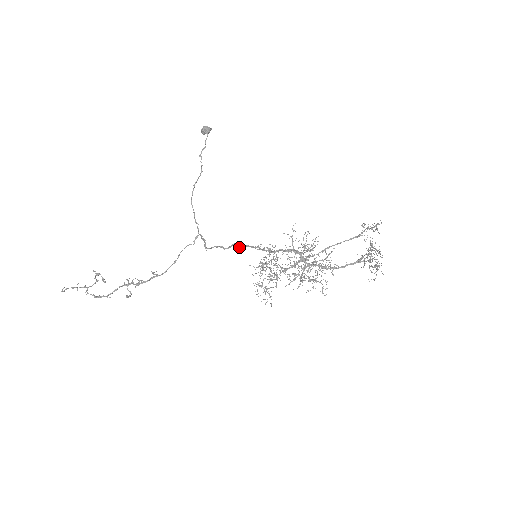
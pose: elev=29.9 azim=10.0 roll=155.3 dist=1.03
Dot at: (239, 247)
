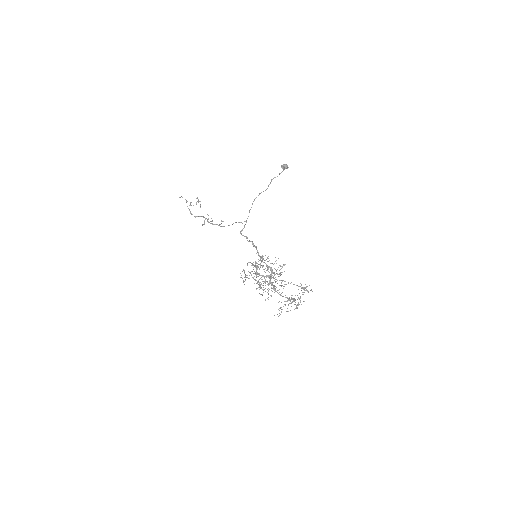
Dot at: (254, 245)
